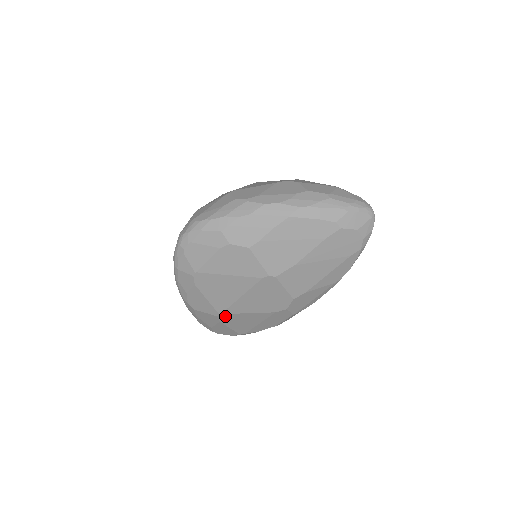
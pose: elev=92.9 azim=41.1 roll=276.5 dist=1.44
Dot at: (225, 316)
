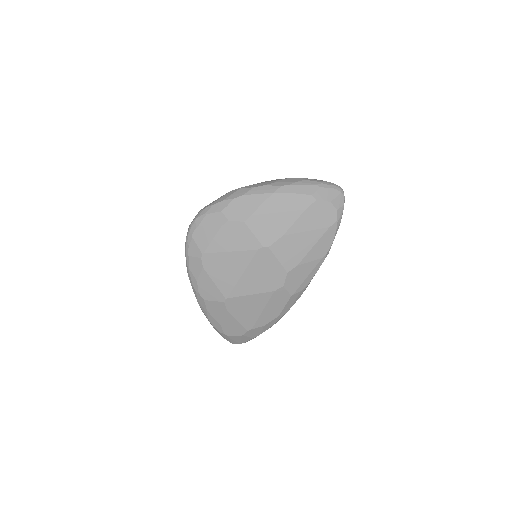
Dot at: (231, 301)
